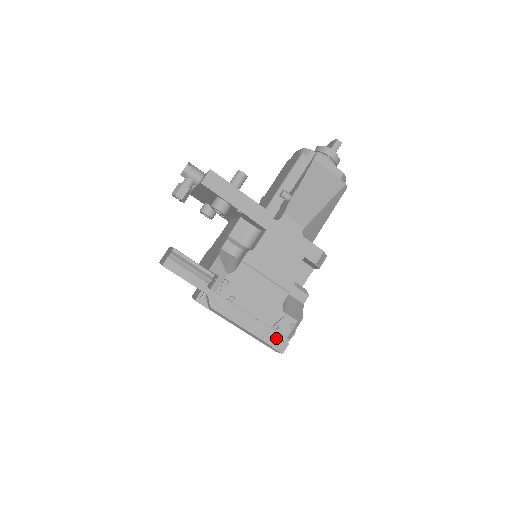
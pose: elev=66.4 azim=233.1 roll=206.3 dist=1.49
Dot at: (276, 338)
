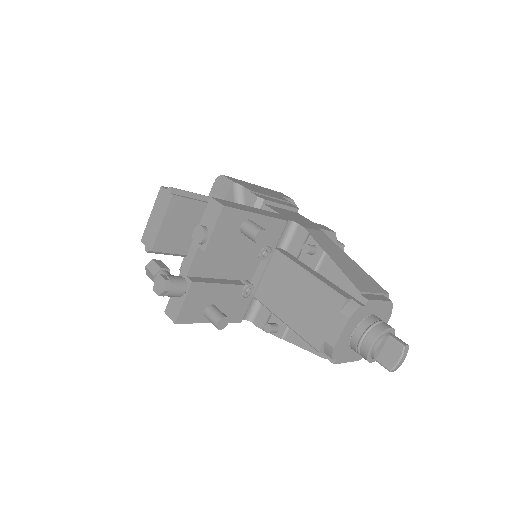
Dot at: occluded
